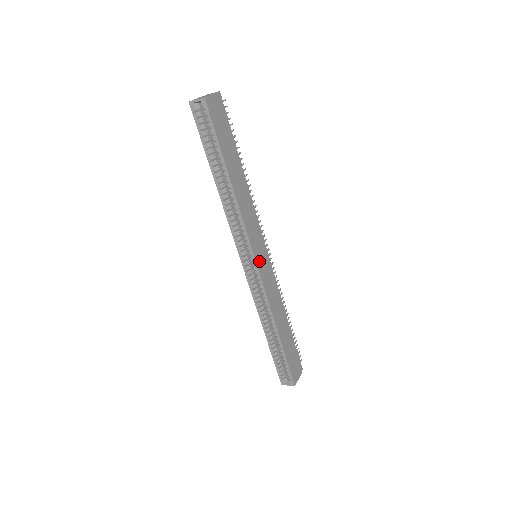
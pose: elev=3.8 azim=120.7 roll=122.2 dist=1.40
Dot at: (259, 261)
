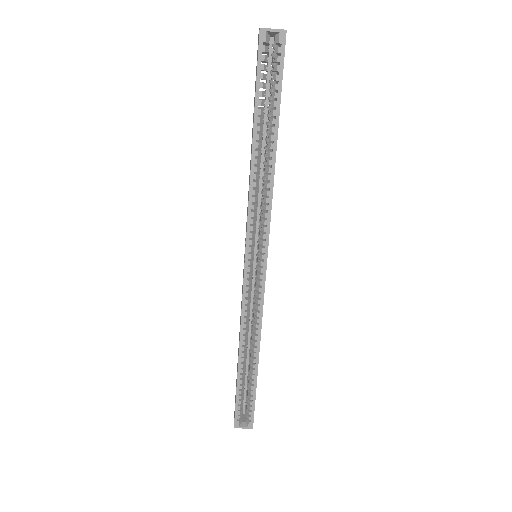
Dot at: occluded
